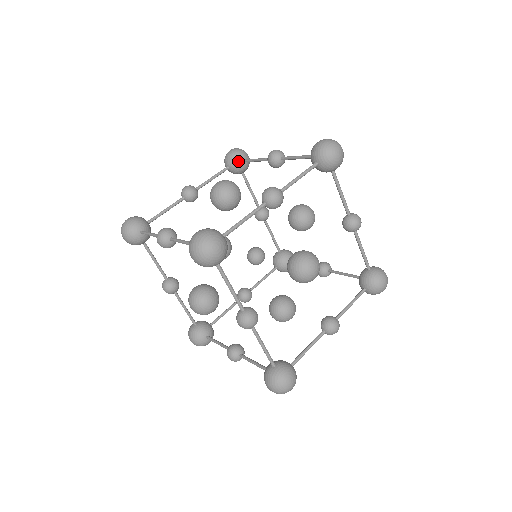
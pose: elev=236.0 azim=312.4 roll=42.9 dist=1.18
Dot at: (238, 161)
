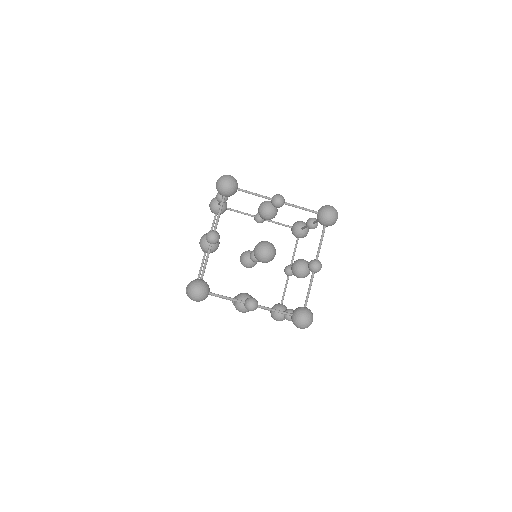
Dot at: (216, 208)
